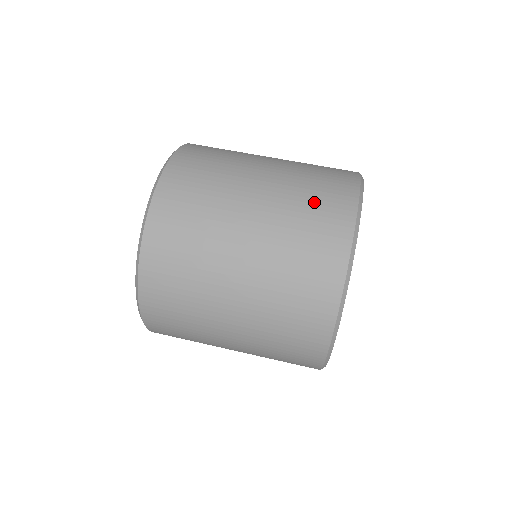
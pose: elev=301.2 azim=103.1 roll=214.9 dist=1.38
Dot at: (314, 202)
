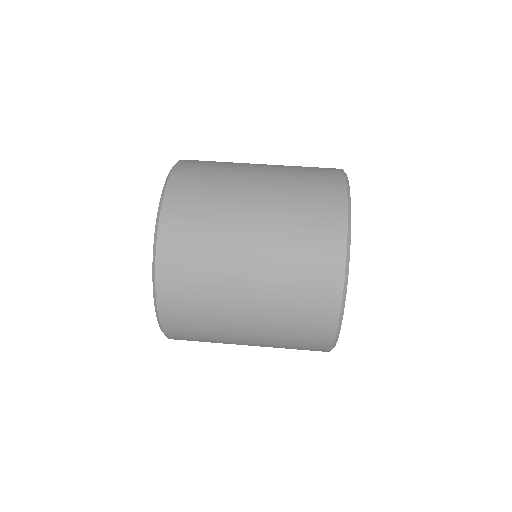
Dot at: (306, 242)
